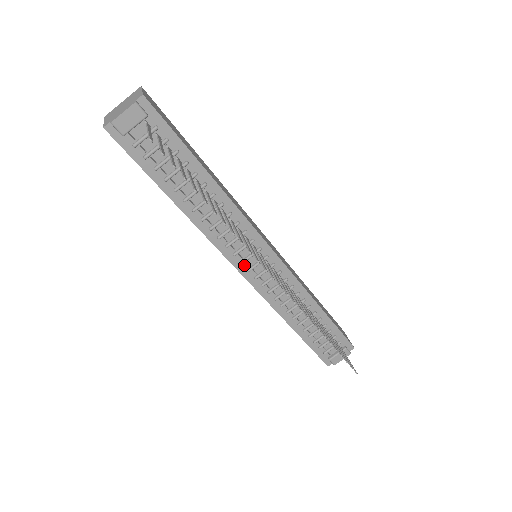
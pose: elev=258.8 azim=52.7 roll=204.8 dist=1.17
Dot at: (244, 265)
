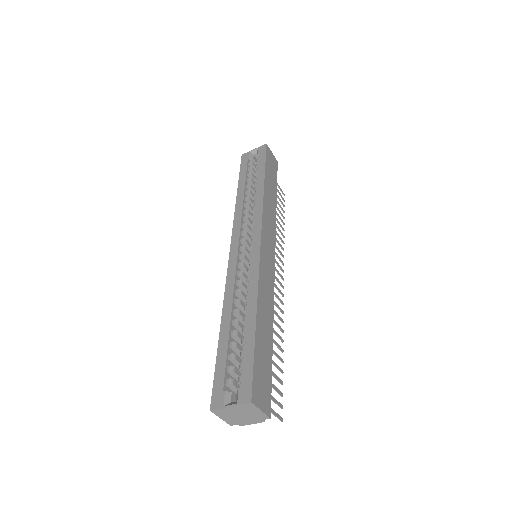
Dot at: occluded
